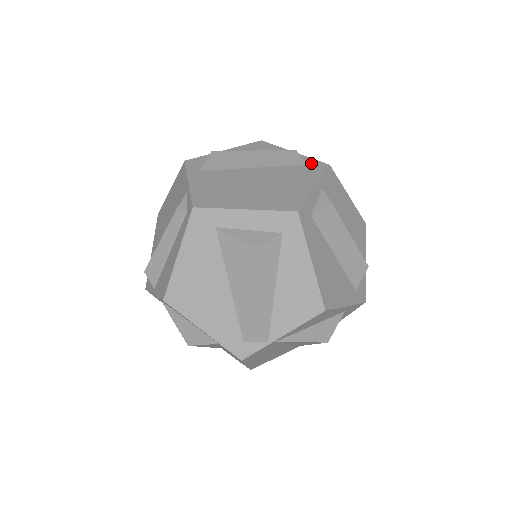
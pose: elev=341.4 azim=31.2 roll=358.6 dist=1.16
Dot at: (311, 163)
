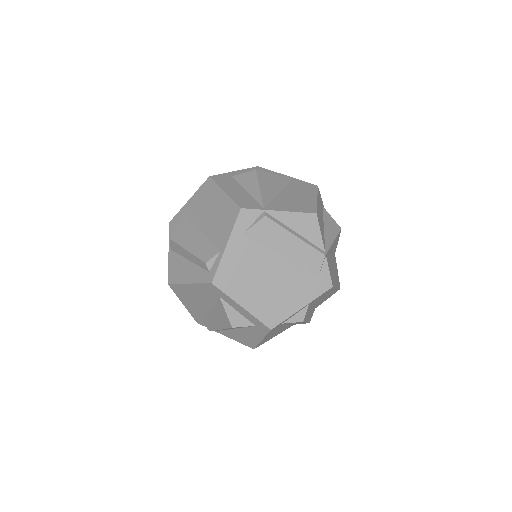
Dot at: (323, 276)
